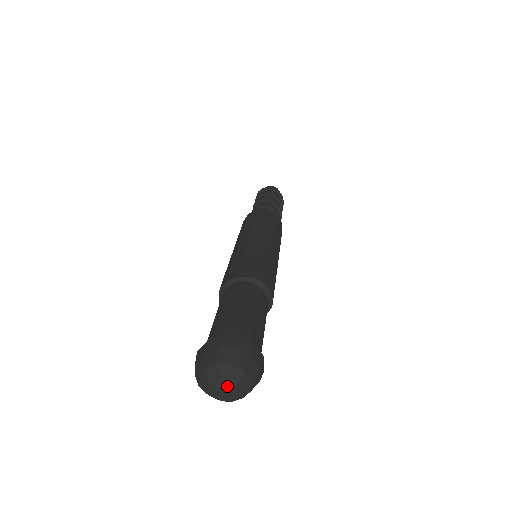
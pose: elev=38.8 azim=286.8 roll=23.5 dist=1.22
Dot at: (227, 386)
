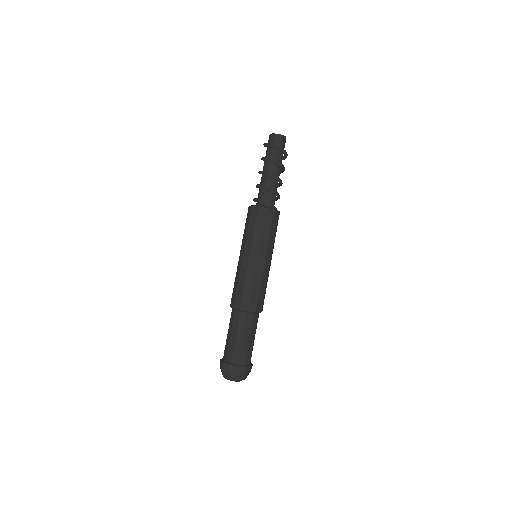
Dot at: occluded
